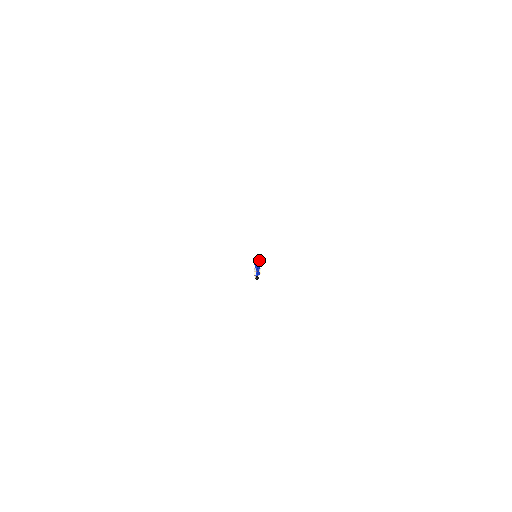
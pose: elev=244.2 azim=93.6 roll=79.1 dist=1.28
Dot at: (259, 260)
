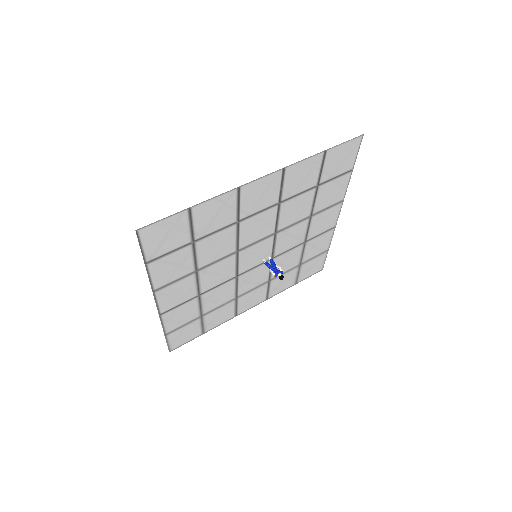
Dot at: (270, 260)
